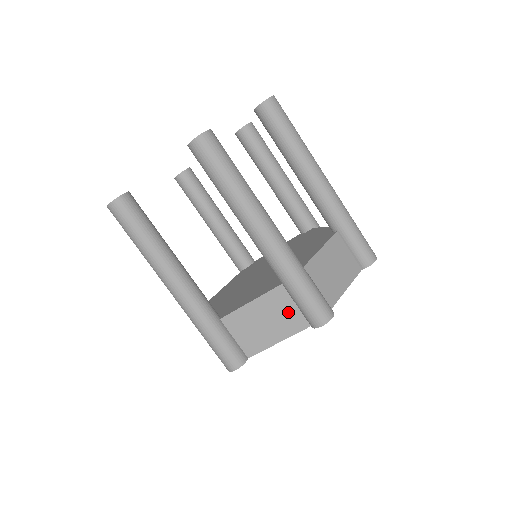
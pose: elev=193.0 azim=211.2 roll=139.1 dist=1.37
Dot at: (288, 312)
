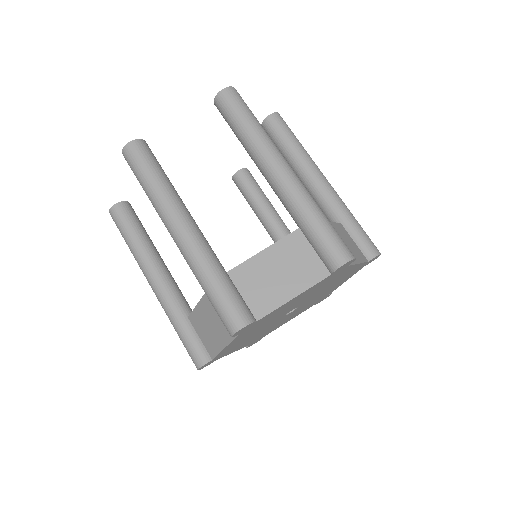
Dot at: occluded
